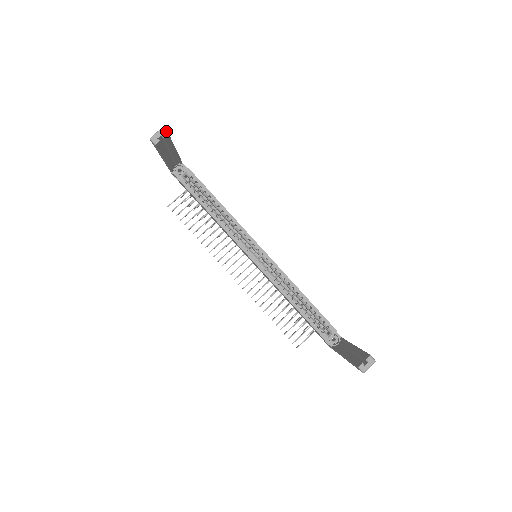
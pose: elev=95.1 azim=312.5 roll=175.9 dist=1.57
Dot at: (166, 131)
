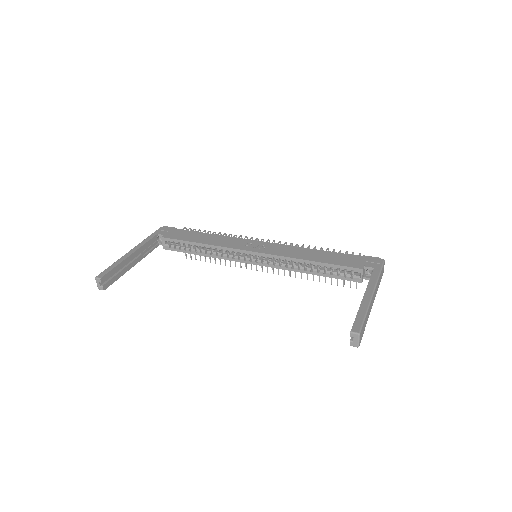
Dot at: (98, 278)
